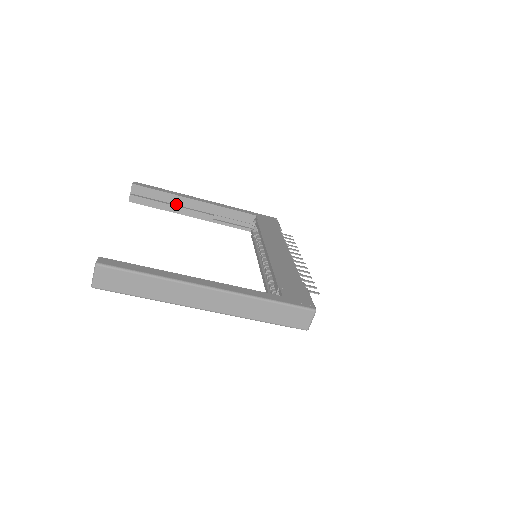
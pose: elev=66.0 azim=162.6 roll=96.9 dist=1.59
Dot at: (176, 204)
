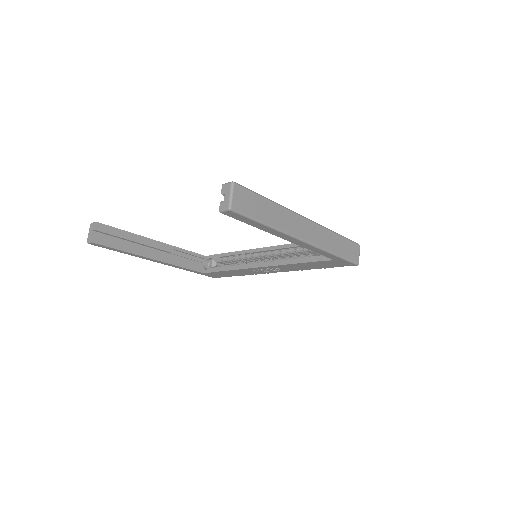
Dot at: (136, 247)
